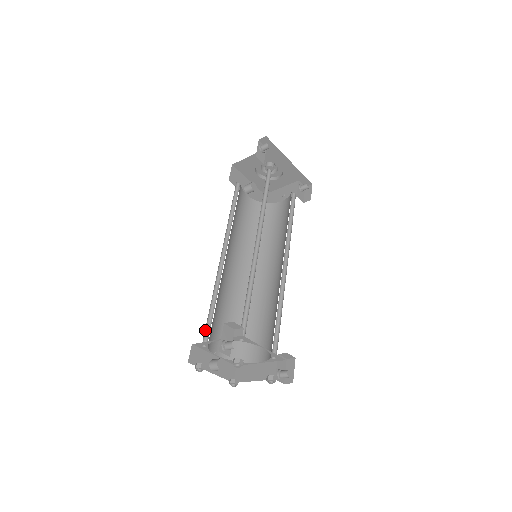
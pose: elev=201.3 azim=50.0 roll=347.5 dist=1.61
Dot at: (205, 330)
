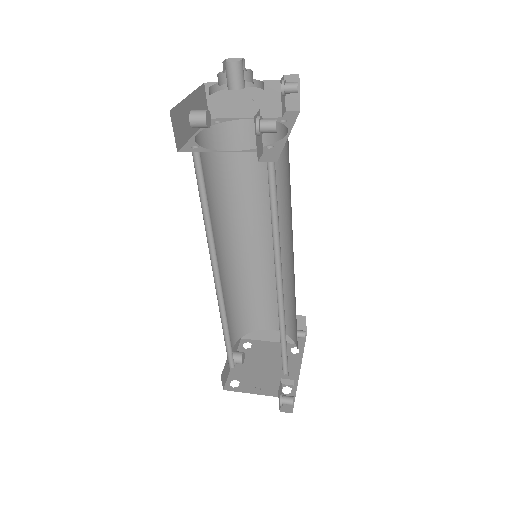
Dot at: occluded
